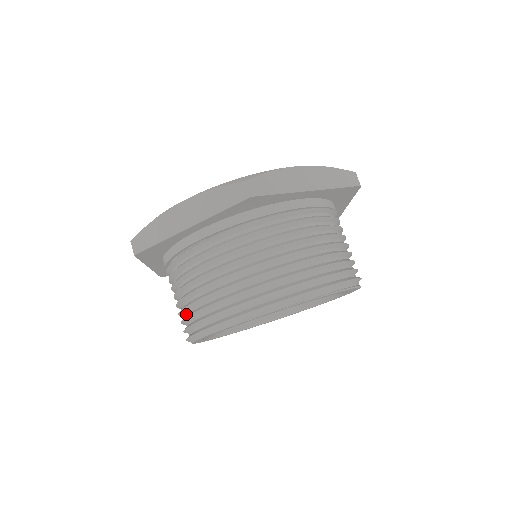
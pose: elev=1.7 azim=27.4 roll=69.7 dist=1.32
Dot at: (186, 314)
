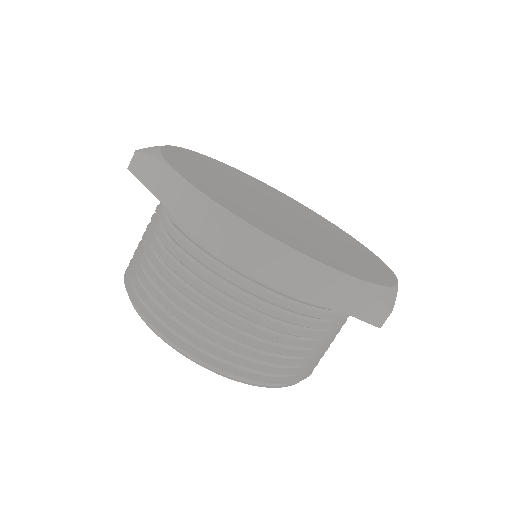
Dot at: occluded
